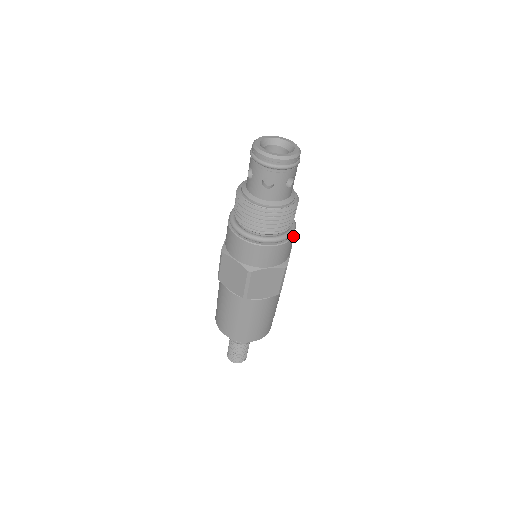
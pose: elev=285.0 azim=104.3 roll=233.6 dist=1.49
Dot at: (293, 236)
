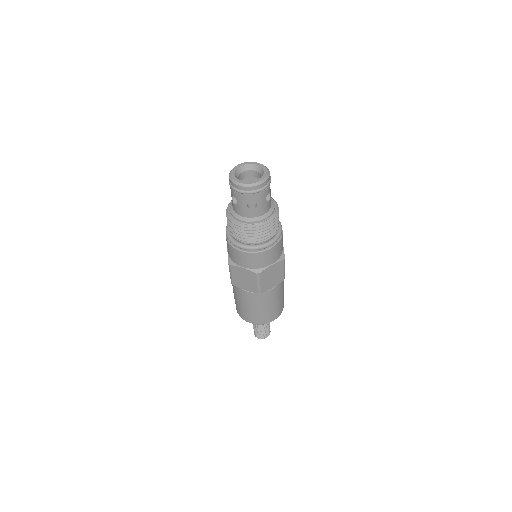
Dot at: (282, 233)
